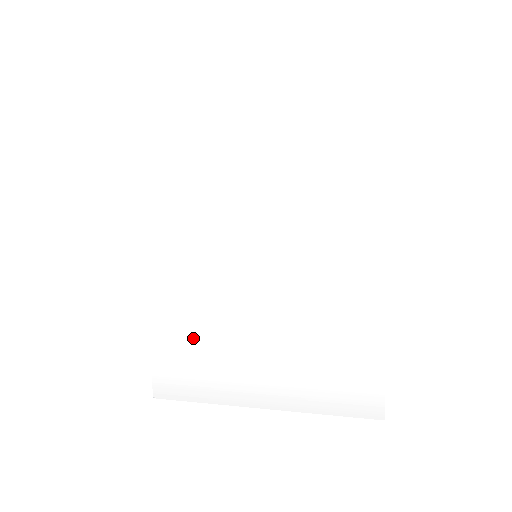
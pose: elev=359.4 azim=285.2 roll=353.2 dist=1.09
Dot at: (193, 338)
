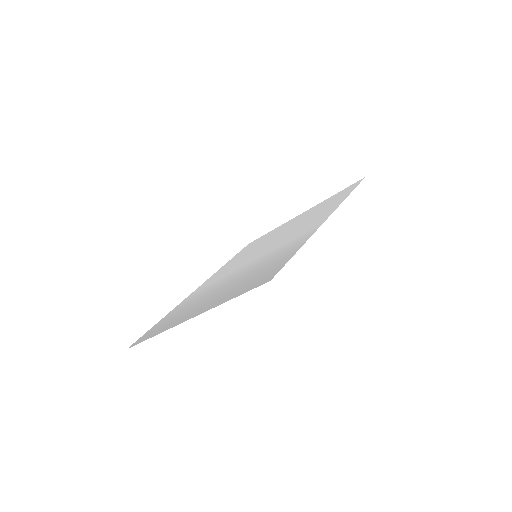
Dot at: (186, 306)
